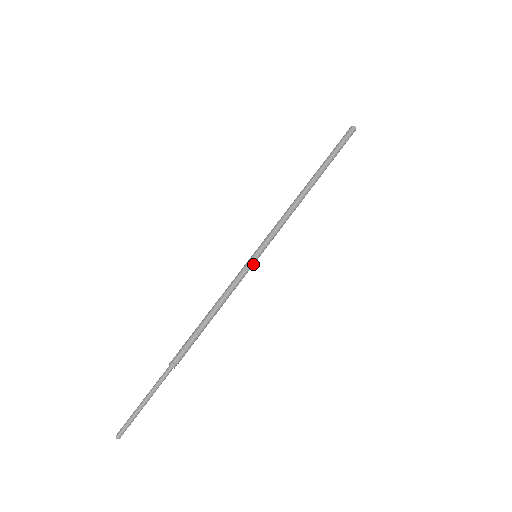
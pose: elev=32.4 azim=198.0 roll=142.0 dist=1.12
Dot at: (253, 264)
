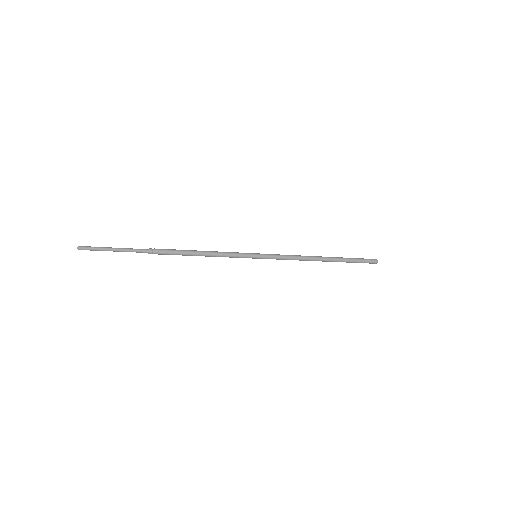
Dot at: occluded
